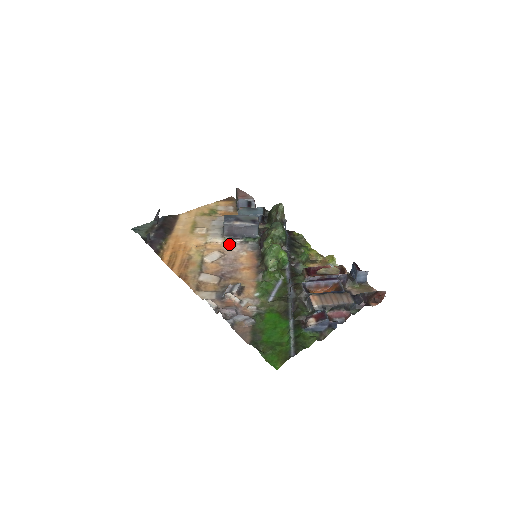
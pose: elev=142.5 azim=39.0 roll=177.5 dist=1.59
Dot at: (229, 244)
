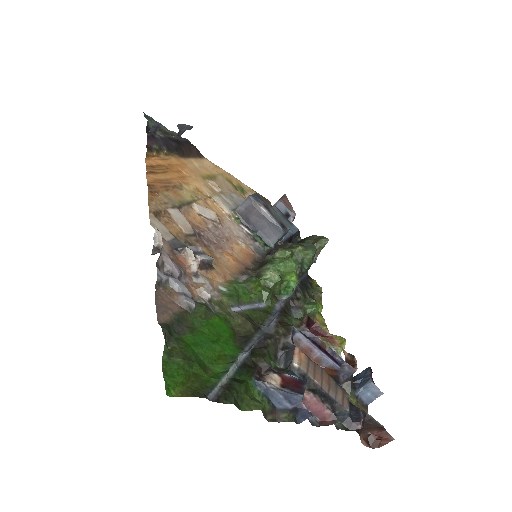
Dot at: (234, 222)
